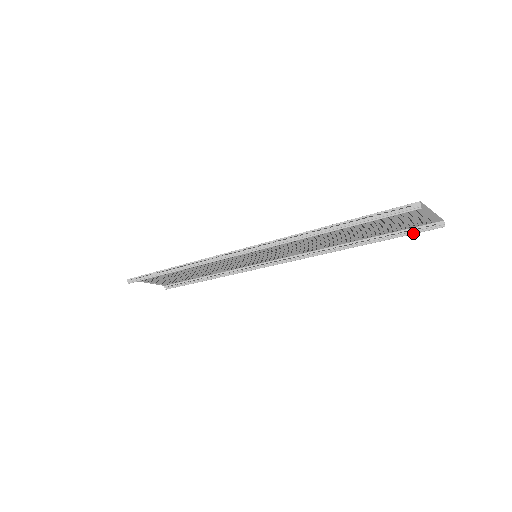
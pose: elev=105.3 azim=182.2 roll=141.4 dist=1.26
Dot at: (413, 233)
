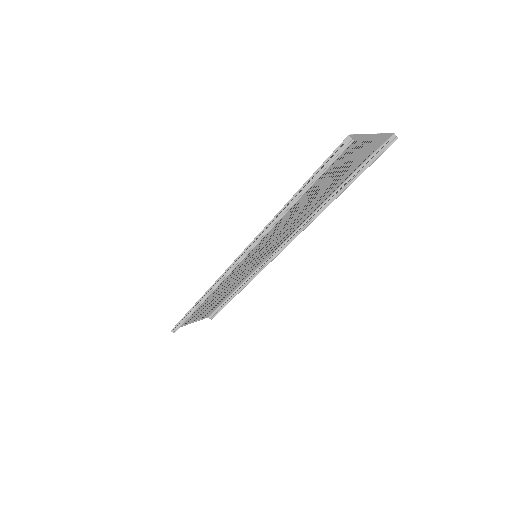
Dot at: (374, 160)
